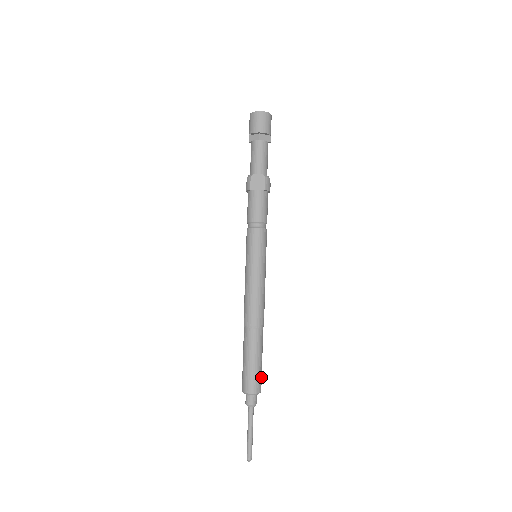
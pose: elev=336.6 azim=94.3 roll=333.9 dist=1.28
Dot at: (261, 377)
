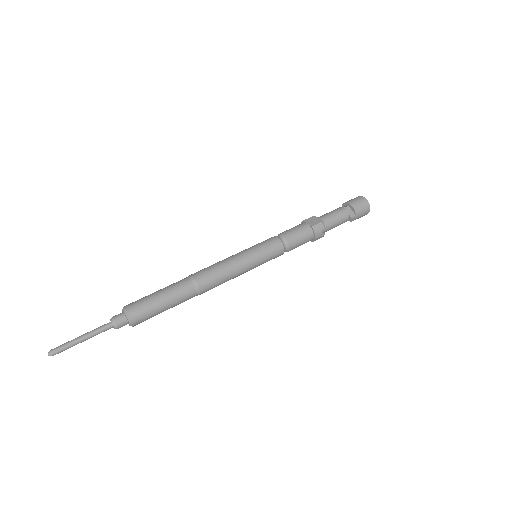
Dot at: (147, 314)
